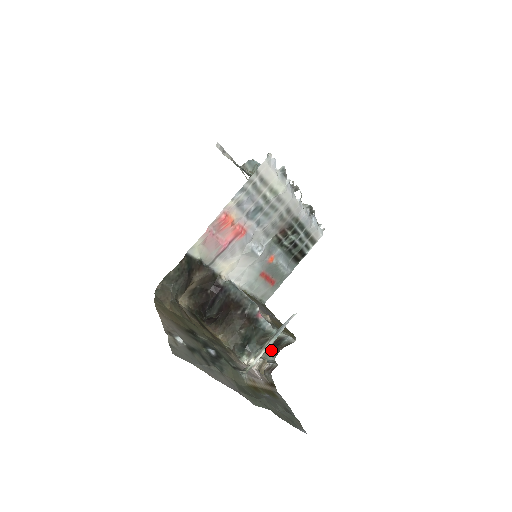
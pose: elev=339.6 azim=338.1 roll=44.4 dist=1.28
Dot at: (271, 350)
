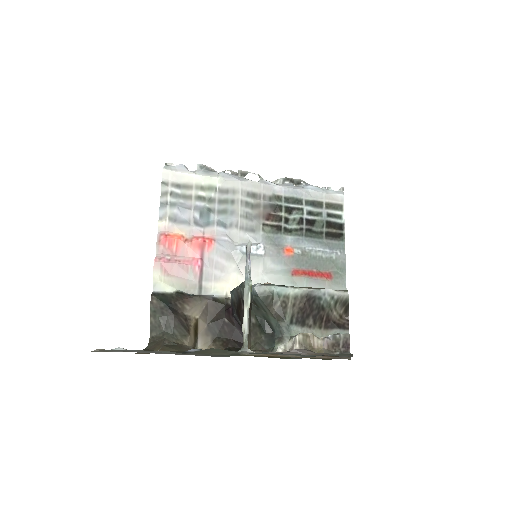
Dot at: (324, 324)
